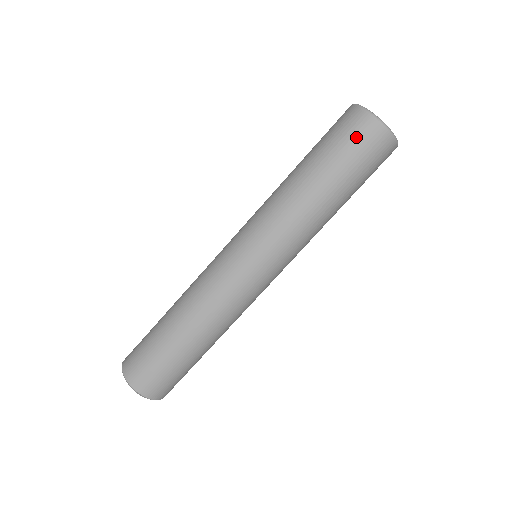
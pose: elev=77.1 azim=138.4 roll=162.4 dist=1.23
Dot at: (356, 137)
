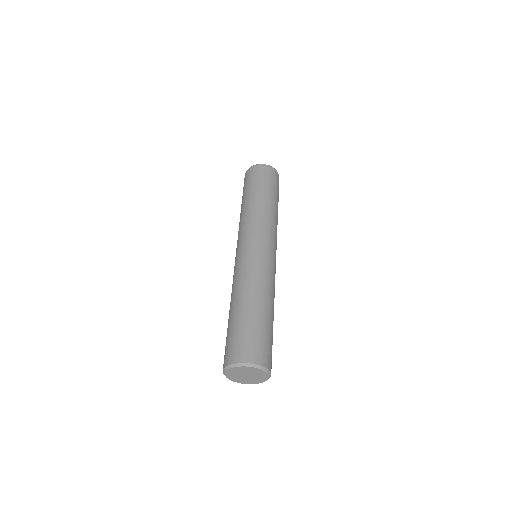
Dot at: occluded
